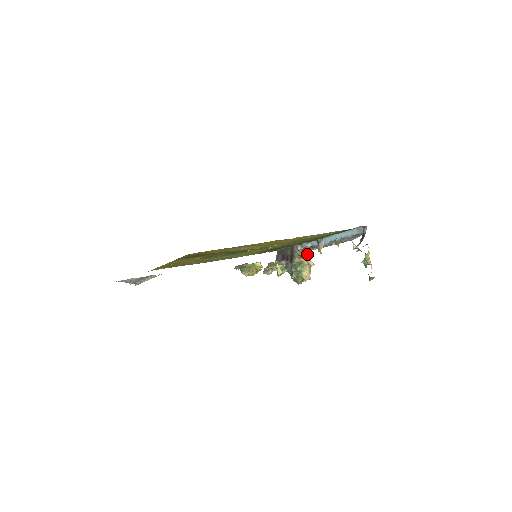
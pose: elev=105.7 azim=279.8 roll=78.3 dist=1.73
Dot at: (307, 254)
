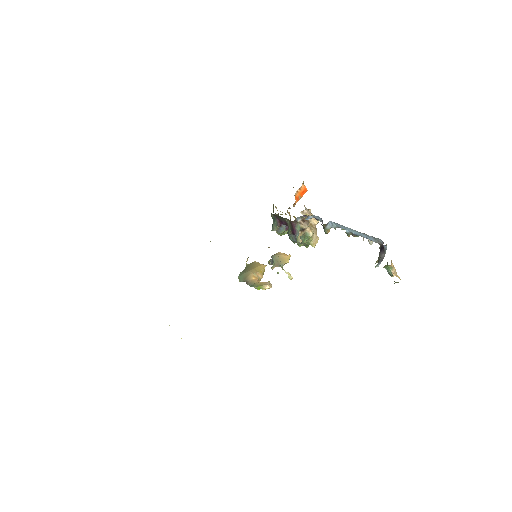
Dot at: (308, 213)
